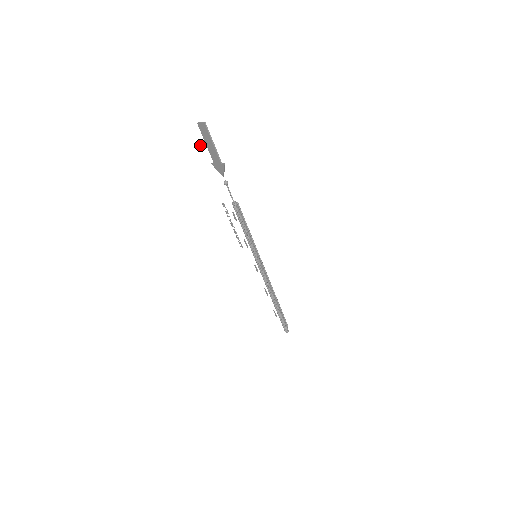
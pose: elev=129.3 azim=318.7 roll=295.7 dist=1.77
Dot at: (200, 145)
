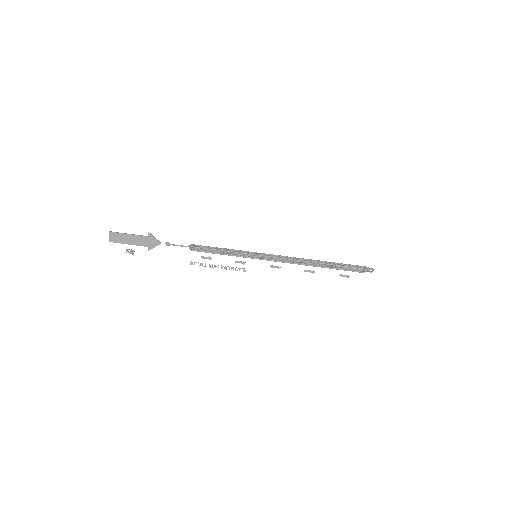
Dot at: occluded
